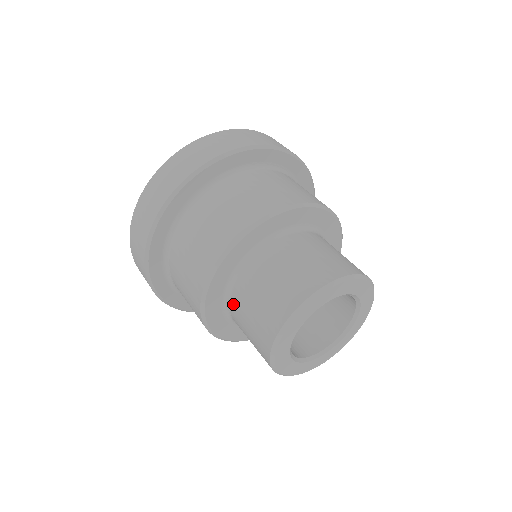
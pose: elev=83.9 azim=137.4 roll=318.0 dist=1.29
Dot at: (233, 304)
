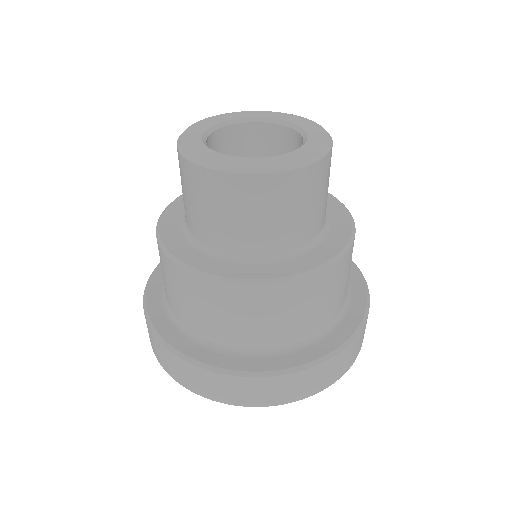
Dot at: occluded
